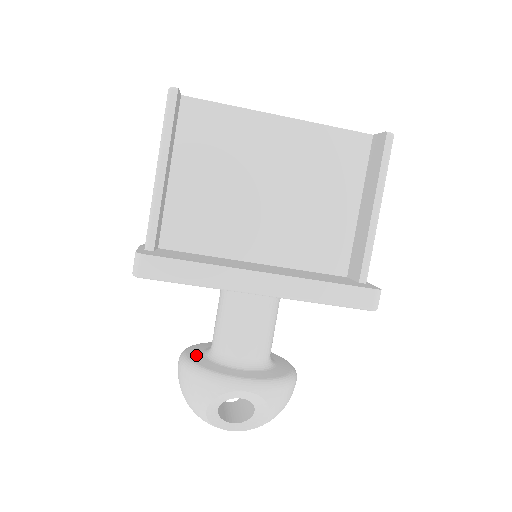
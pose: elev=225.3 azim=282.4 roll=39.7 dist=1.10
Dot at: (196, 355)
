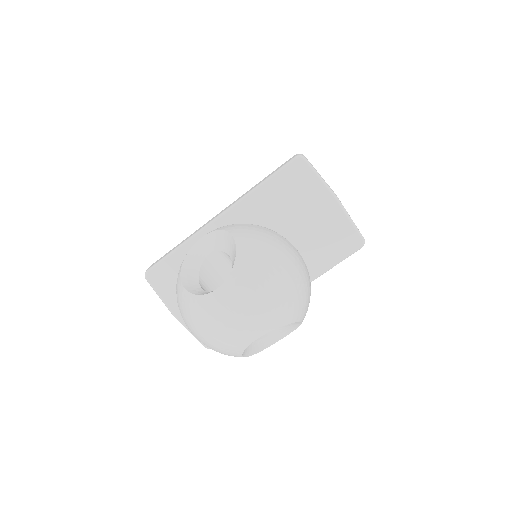
Dot at: occluded
